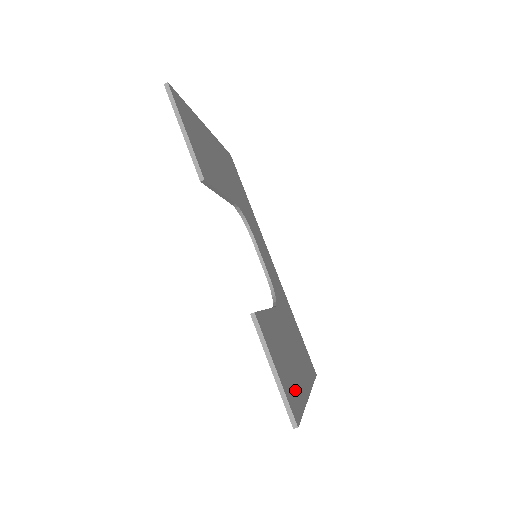
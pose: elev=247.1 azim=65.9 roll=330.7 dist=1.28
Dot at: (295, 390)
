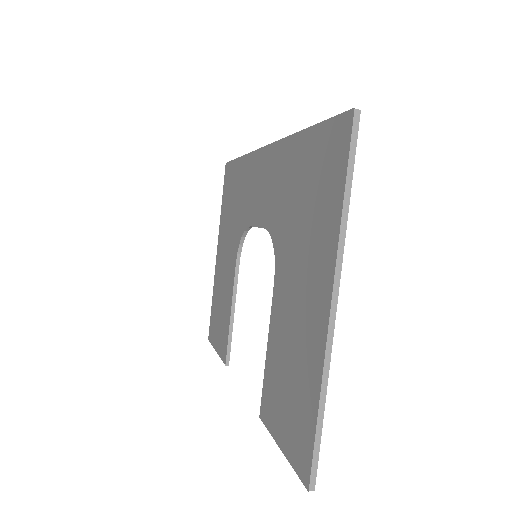
Dot at: occluded
